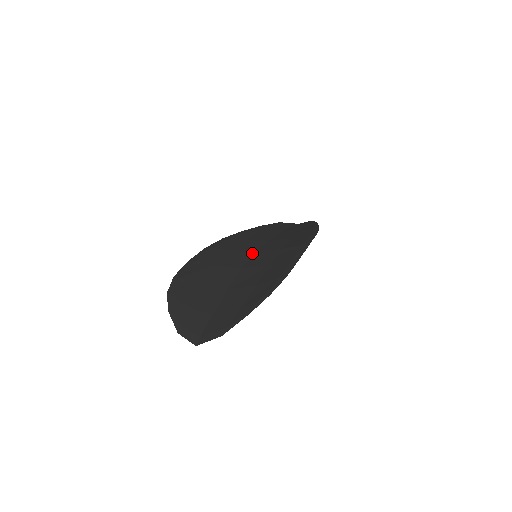
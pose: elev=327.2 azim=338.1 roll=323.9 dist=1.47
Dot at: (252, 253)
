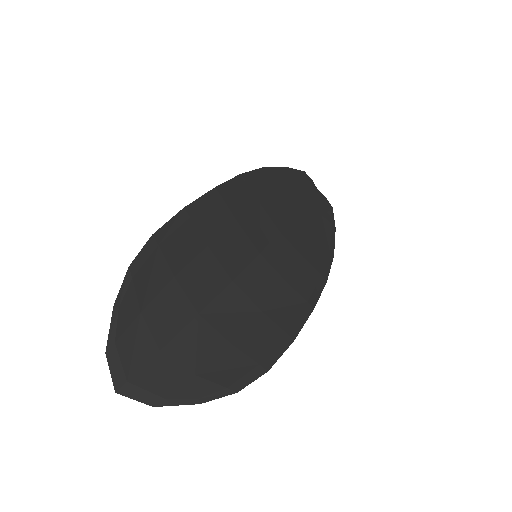
Dot at: (256, 254)
